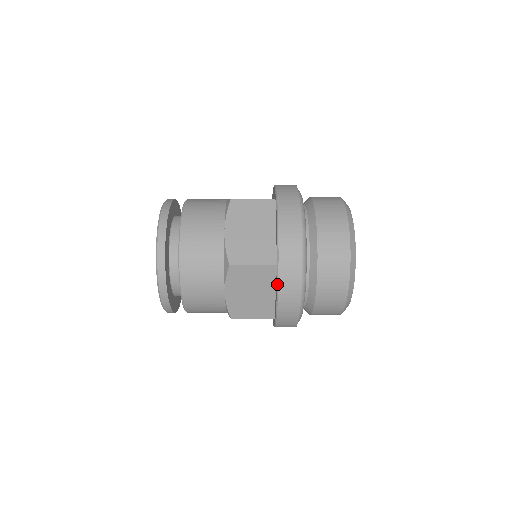
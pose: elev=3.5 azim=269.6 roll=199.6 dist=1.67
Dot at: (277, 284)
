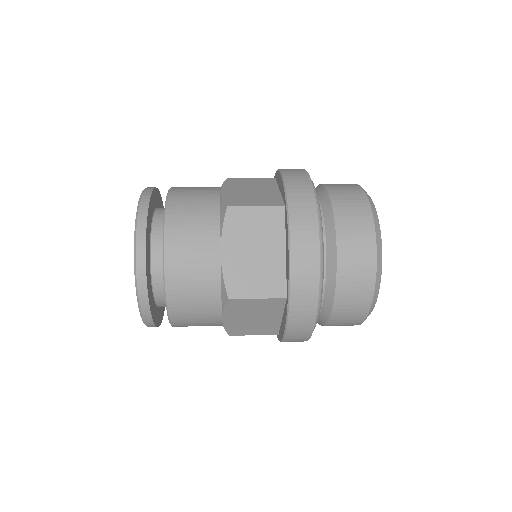
Dot at: (286, 319)
